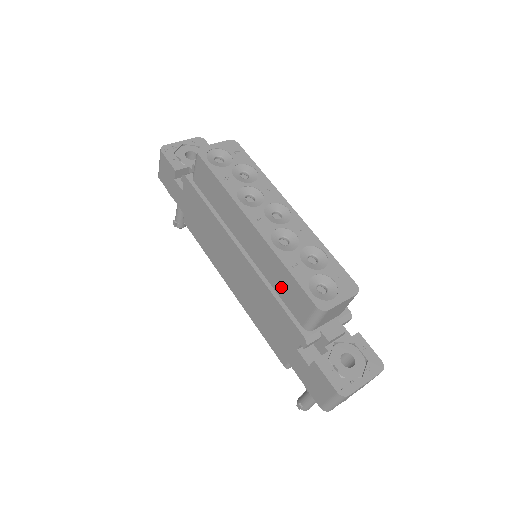
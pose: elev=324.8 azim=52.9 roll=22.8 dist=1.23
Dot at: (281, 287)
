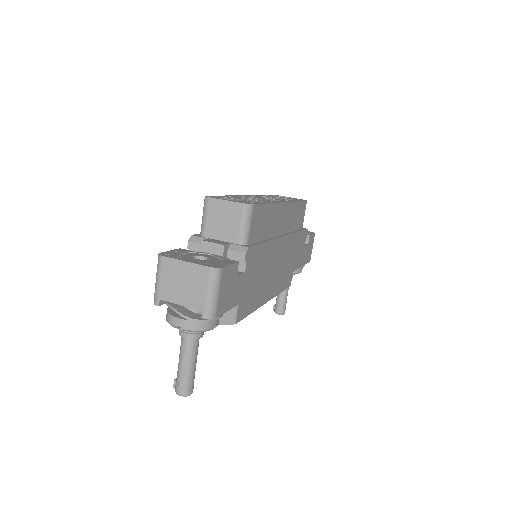
Dot at: occluded
